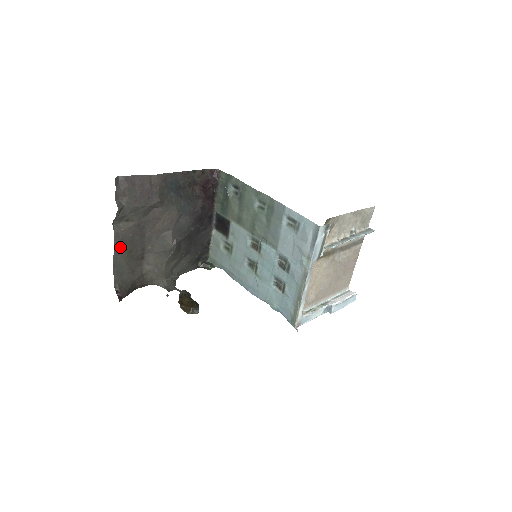
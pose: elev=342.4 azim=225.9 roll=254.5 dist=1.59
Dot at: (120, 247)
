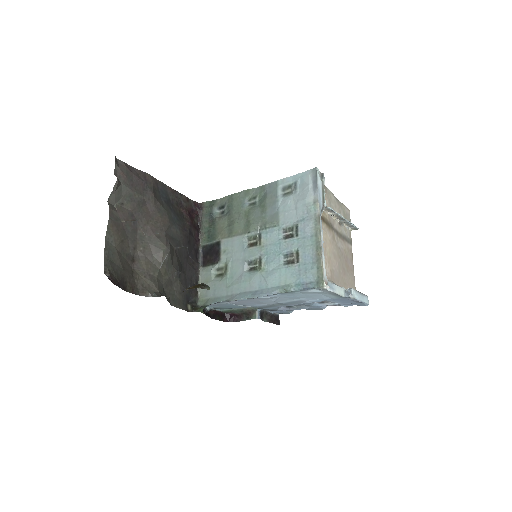
Dot at: (113, 228)
